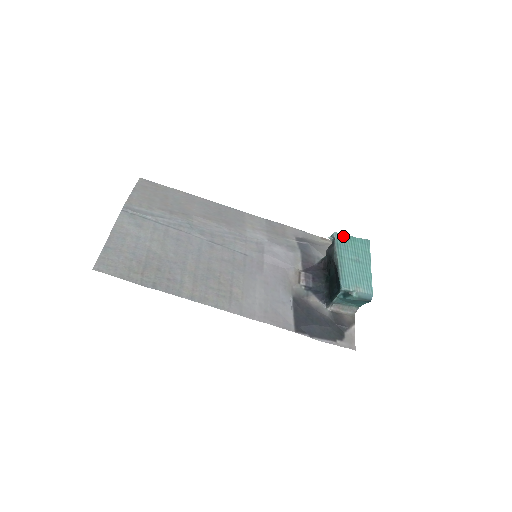
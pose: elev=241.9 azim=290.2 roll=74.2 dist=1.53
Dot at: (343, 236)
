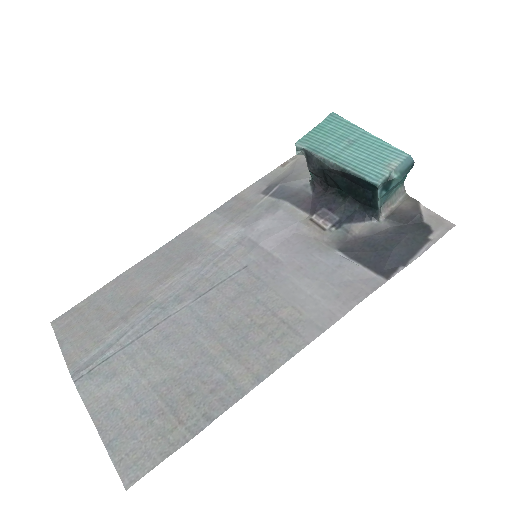
Dot at: (307, 137)
